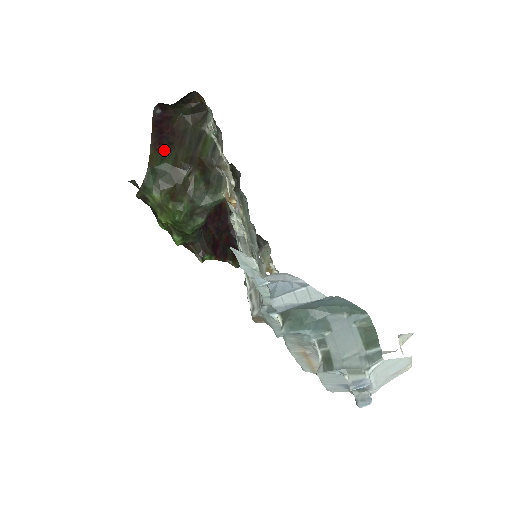
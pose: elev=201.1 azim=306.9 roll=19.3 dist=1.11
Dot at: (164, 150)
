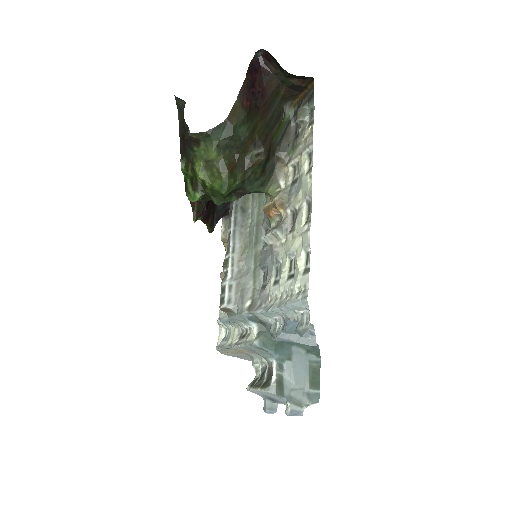
Dot at: (250, 112)
